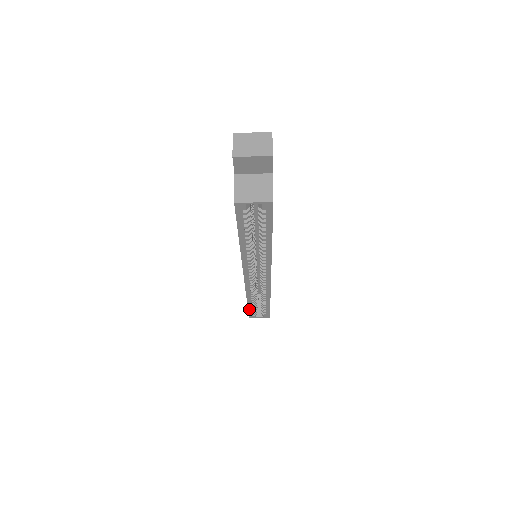
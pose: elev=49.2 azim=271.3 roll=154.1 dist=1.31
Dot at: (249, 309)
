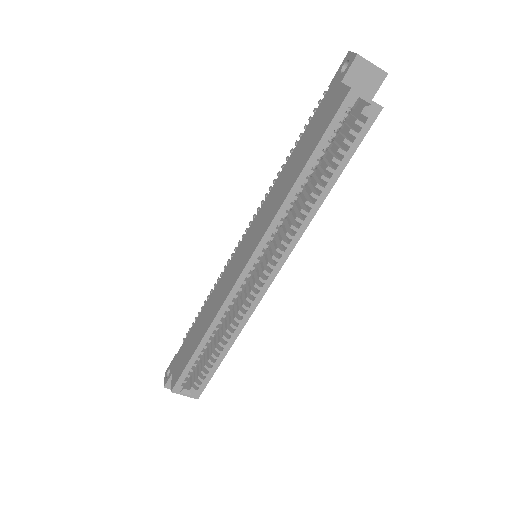
Dot at: (189, 363)
